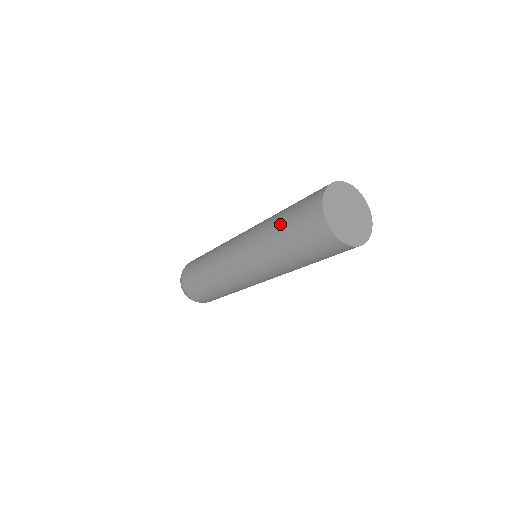
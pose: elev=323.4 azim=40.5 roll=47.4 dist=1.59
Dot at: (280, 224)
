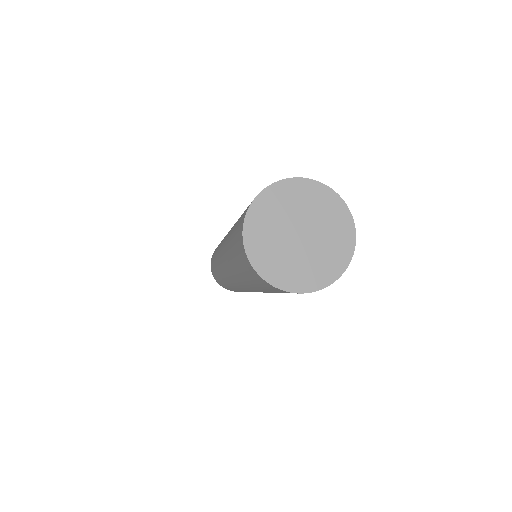
Dot at: (232, 260)
